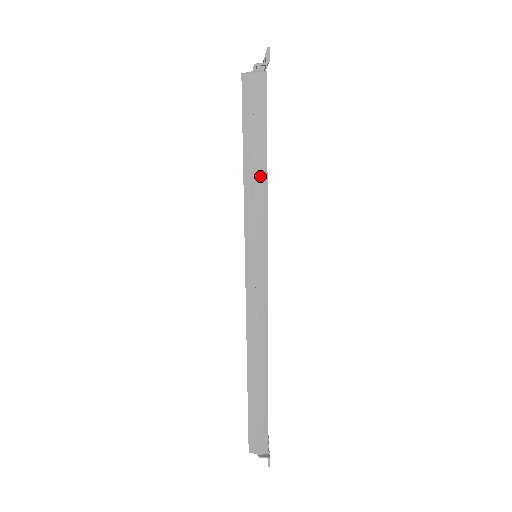
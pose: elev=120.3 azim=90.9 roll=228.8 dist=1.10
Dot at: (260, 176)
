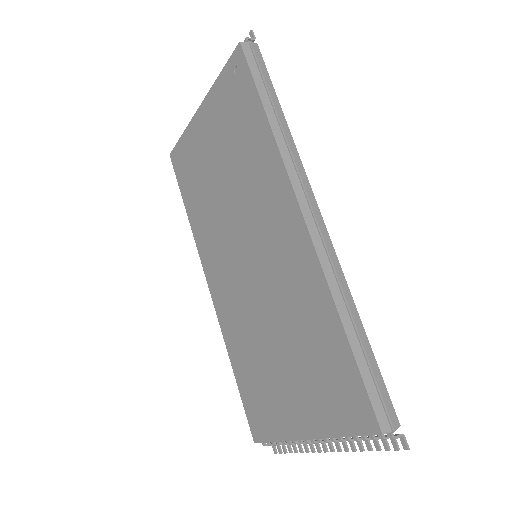
Dot at: (278, 112)
